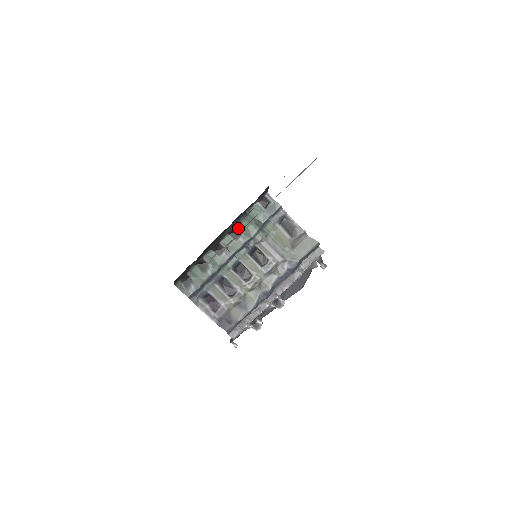
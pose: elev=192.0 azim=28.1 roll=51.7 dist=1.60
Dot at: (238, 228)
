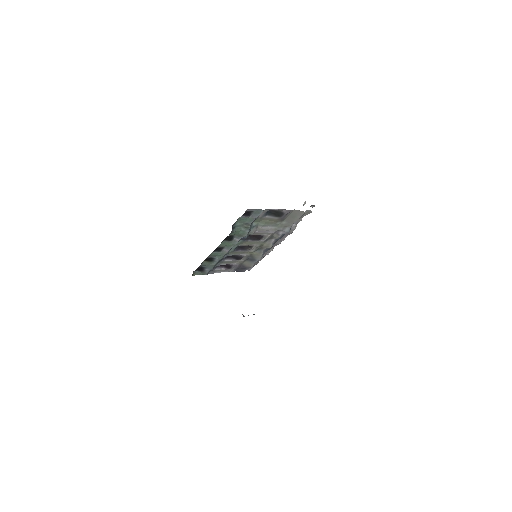
Dot at: (230, 236)
